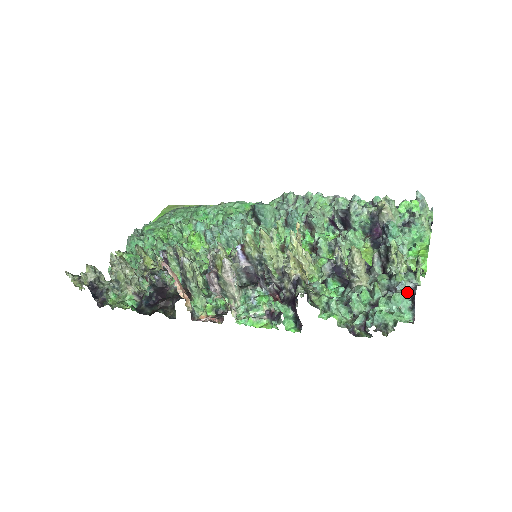
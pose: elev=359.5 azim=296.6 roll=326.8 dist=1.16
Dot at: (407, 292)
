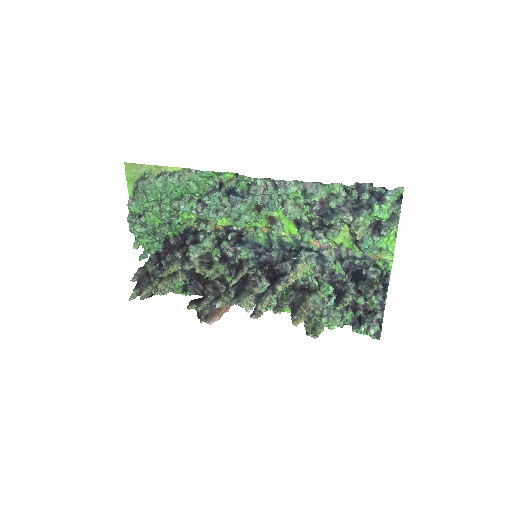
Dot at: (377, 320)
